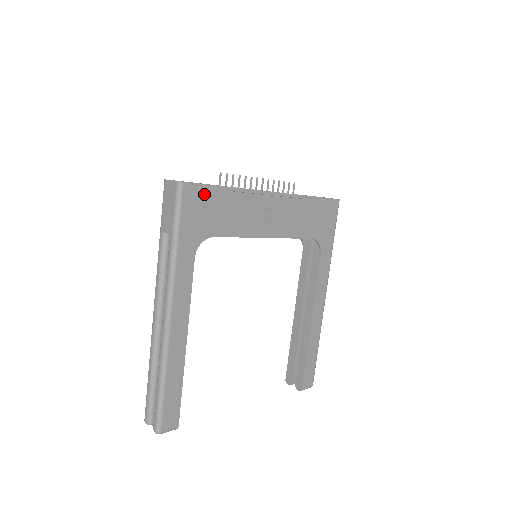
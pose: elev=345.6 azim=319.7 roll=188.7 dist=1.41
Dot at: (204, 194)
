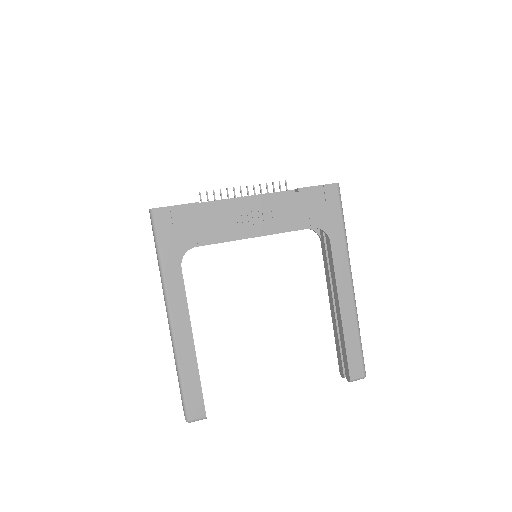
Dot at: (176, 214)
